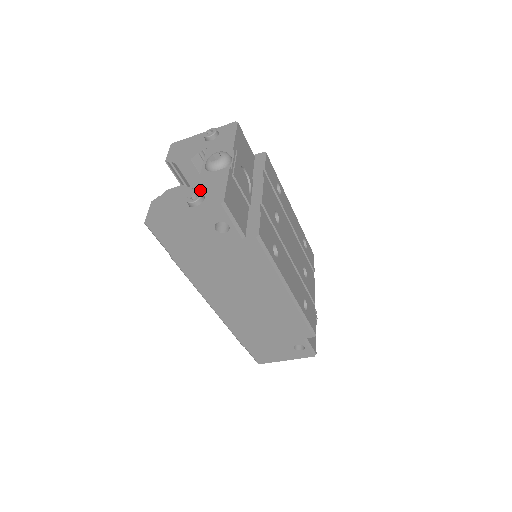
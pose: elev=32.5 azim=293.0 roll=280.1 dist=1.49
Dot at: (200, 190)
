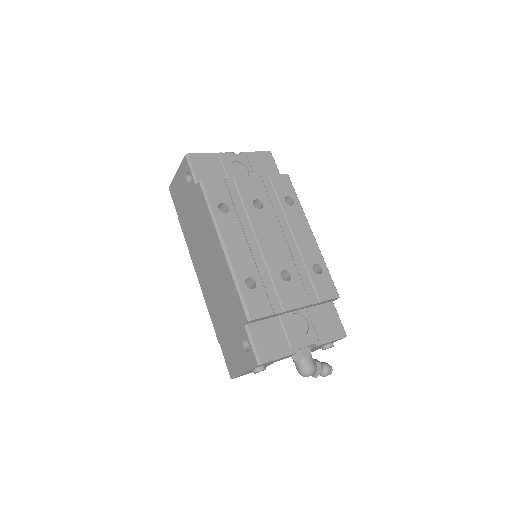
Dot at: occluded
